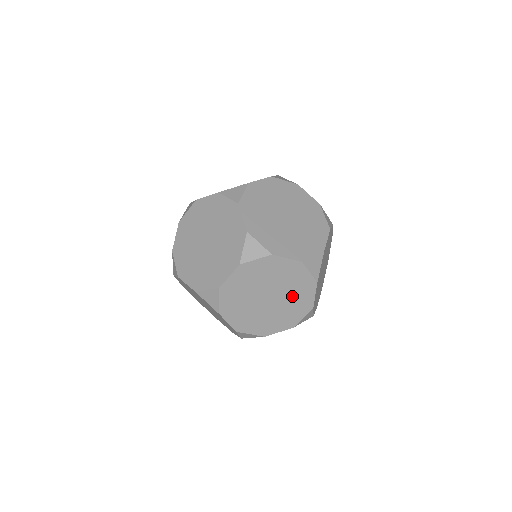
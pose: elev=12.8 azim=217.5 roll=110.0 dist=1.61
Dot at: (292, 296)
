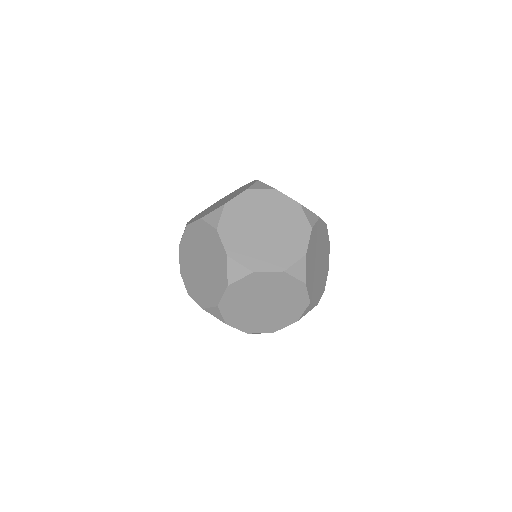
Dot at: occluded
